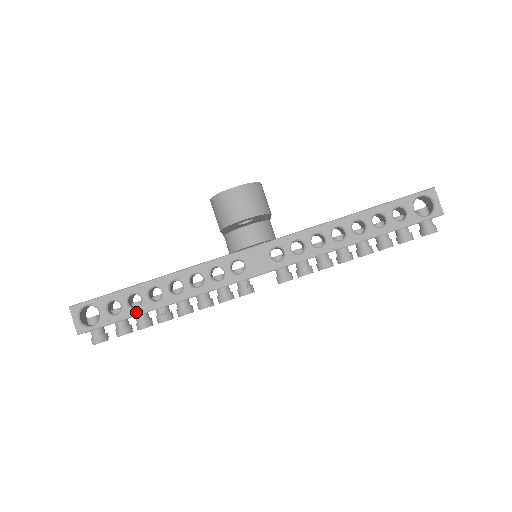
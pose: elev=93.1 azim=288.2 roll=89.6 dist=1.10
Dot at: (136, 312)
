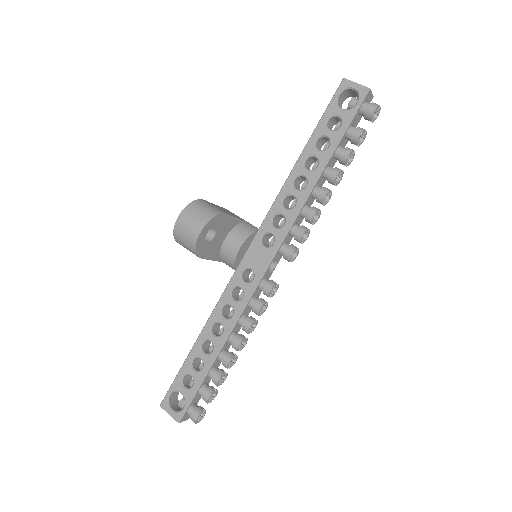
Dot at: (204, 372)
